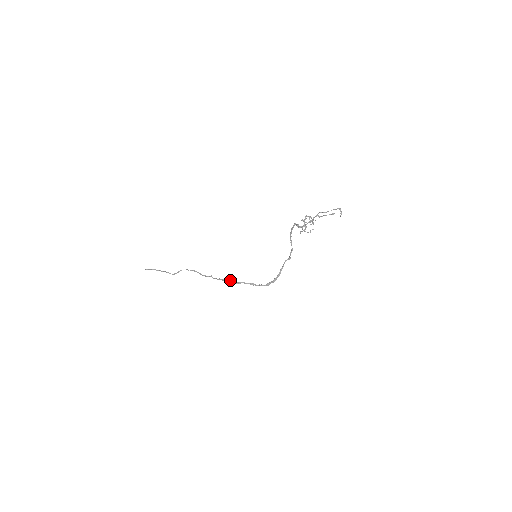
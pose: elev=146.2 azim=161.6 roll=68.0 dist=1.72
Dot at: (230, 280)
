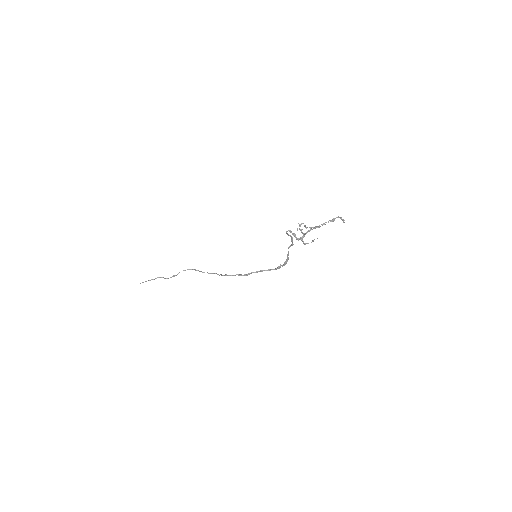
Dot at: (237, 274)
